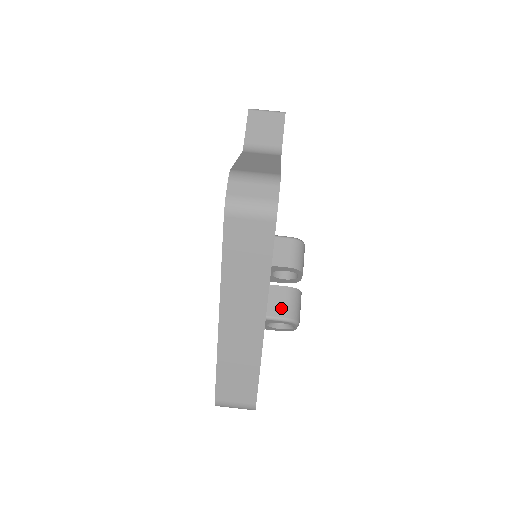
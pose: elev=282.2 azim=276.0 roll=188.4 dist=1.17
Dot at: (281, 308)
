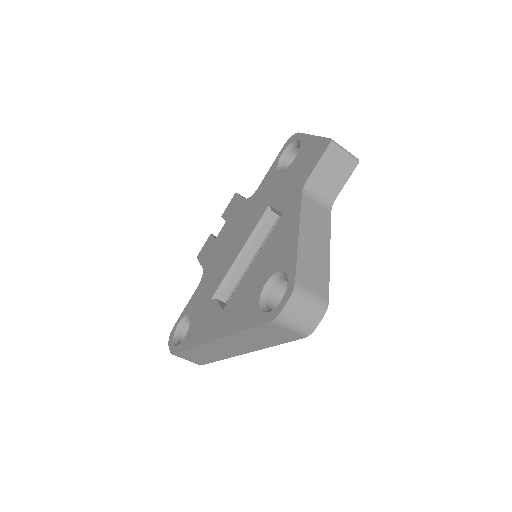
Dot at: occluded
